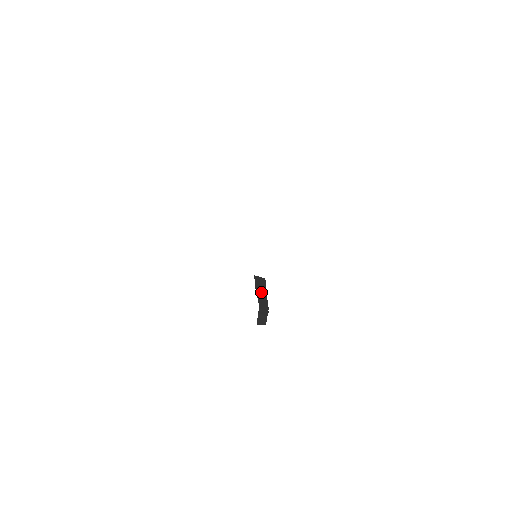
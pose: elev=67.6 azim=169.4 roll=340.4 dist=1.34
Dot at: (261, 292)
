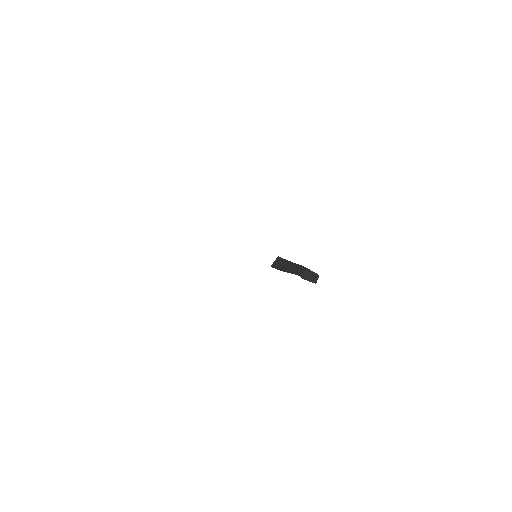
Dot at: (287, 267)
